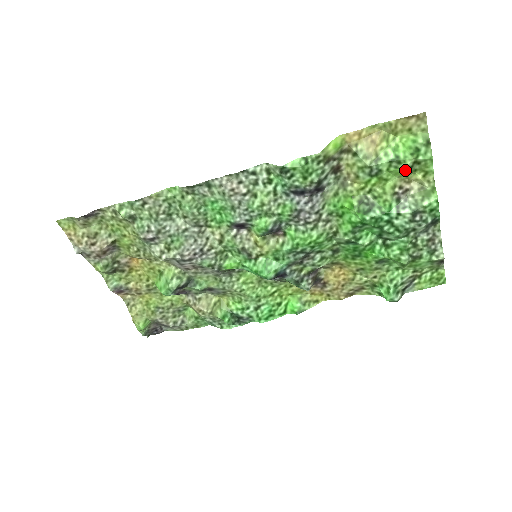
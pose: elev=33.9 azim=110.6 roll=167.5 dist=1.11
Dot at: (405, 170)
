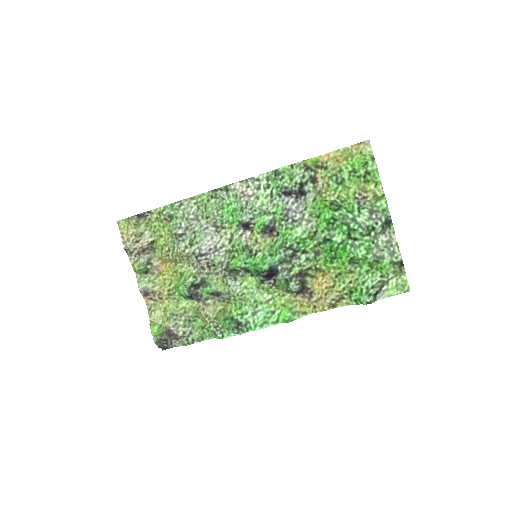
Dot at: (360, 178)
